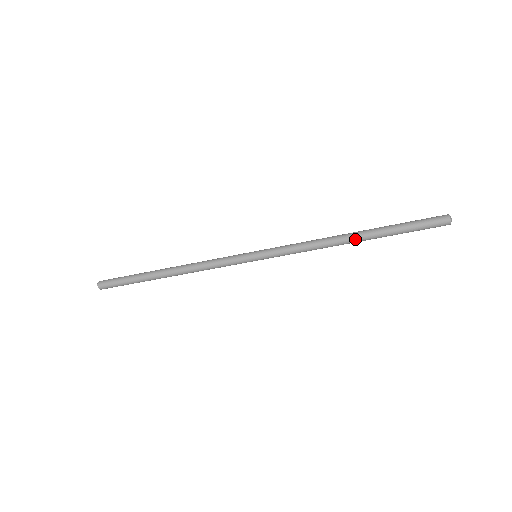
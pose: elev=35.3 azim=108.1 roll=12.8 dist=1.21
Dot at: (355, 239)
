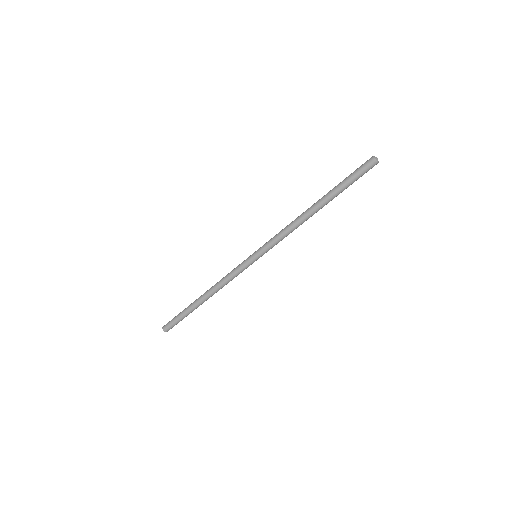
Dot at: (315, 207)
